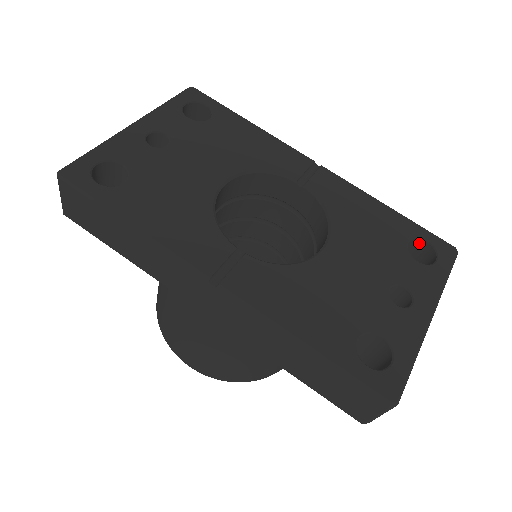
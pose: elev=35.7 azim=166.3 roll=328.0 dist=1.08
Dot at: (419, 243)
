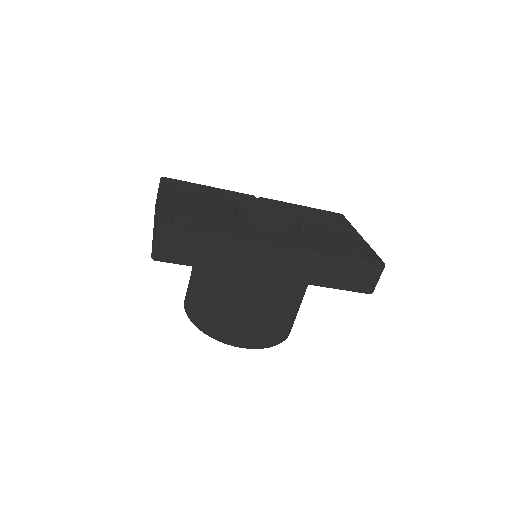
Dot at: occluded
